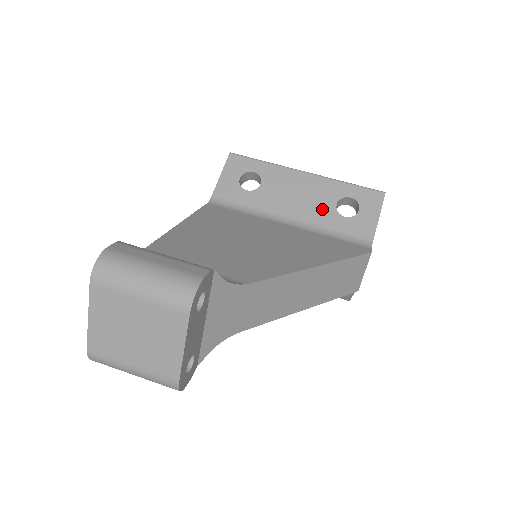
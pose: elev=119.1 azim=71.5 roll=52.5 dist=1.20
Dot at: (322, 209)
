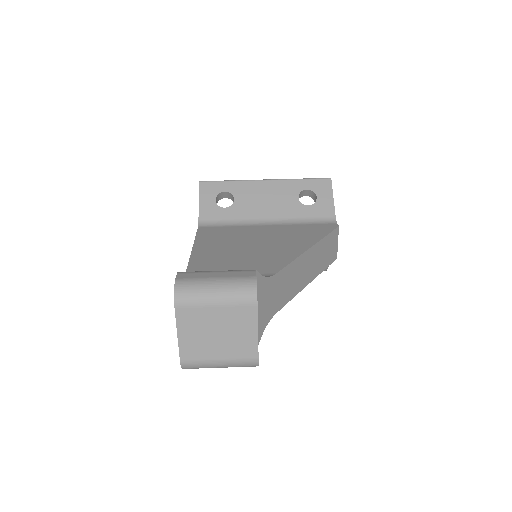
Dot at: (289, 205)
